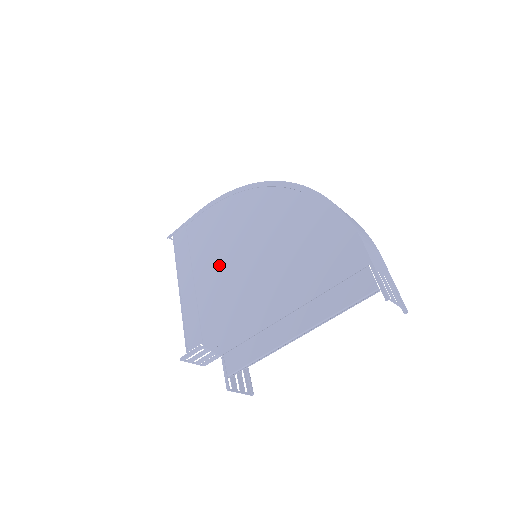
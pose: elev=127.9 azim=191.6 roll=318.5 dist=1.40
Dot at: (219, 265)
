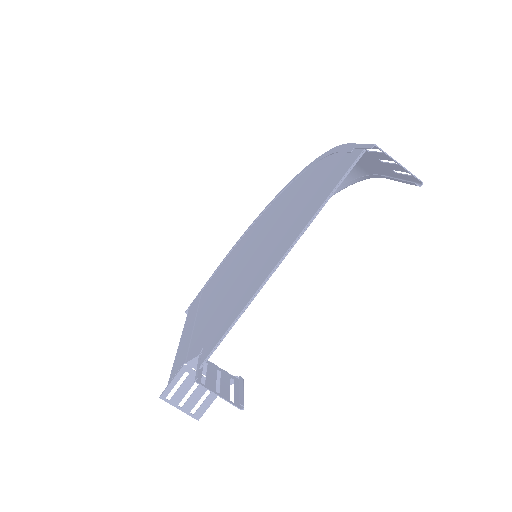
Dot at: (220, 287)
